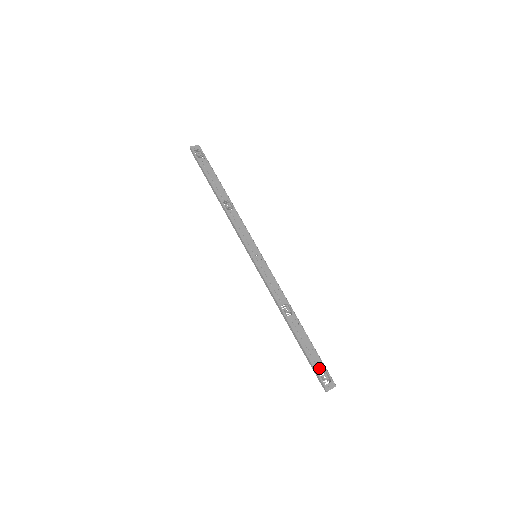
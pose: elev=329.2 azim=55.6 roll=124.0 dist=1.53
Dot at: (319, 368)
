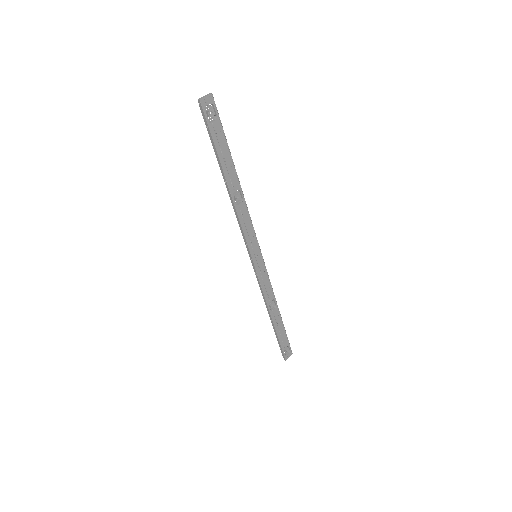
Dot at: (285, 346)
